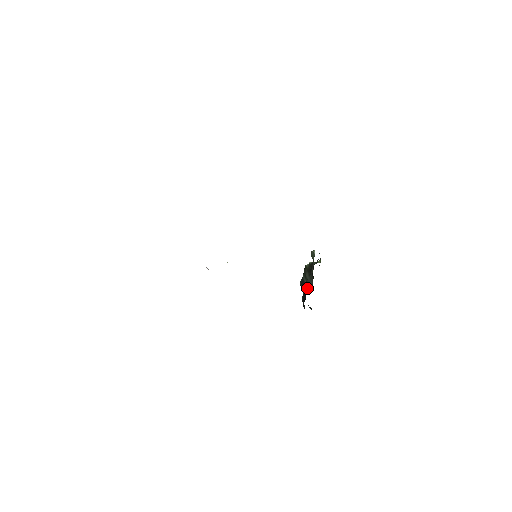
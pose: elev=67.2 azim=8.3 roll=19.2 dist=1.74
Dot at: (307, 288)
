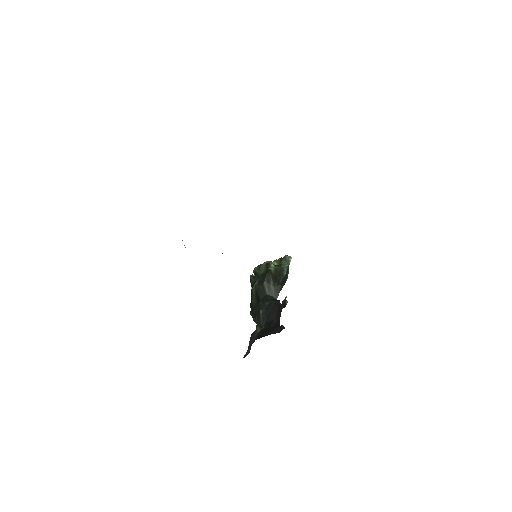
Dot at: (279, 307)
